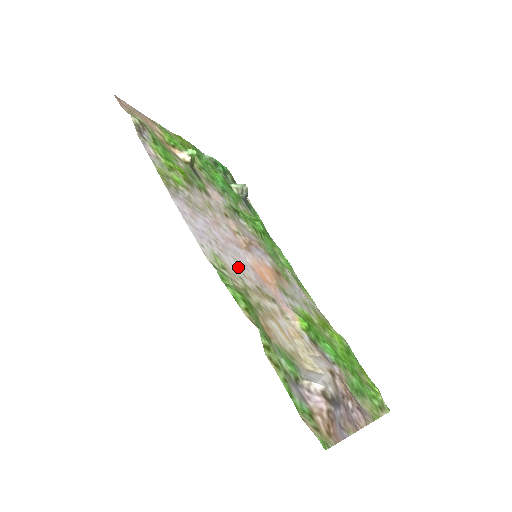
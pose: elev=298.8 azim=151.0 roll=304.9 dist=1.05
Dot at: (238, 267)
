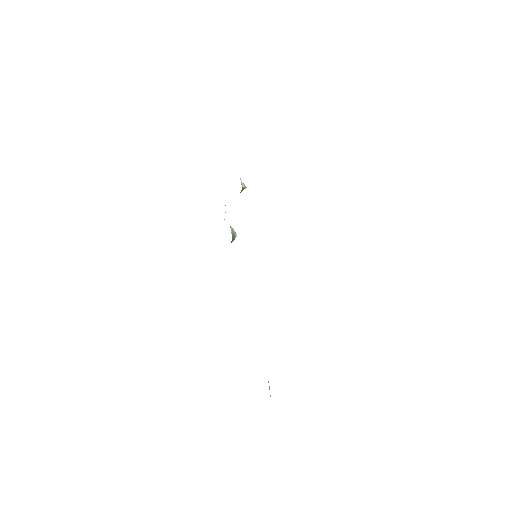
Dot at: occluded
